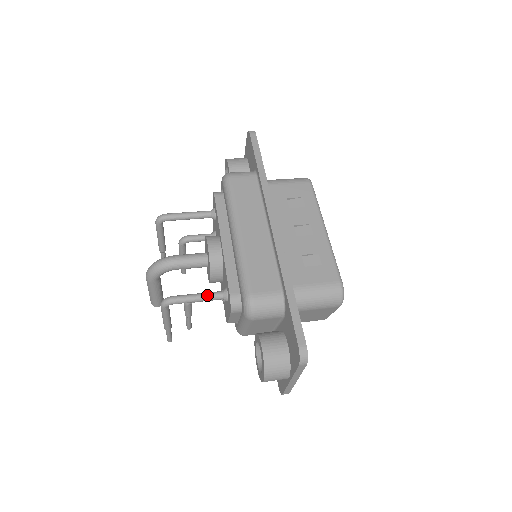
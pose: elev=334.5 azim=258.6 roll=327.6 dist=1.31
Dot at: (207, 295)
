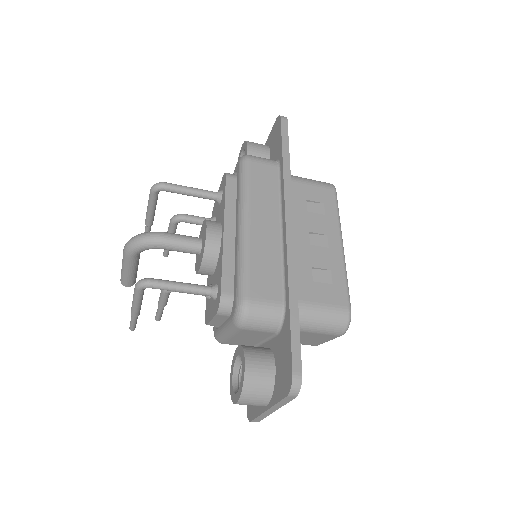
Dot at: (193, 287)
